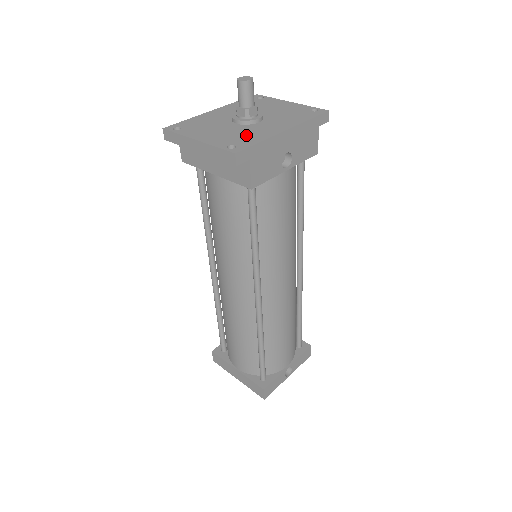
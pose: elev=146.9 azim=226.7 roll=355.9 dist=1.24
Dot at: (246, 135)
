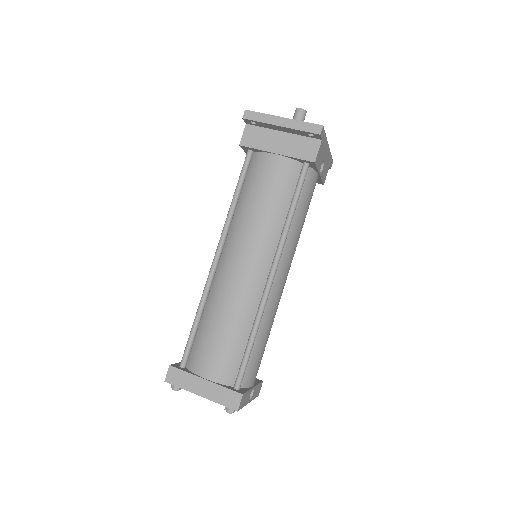
Dot at: occluded
